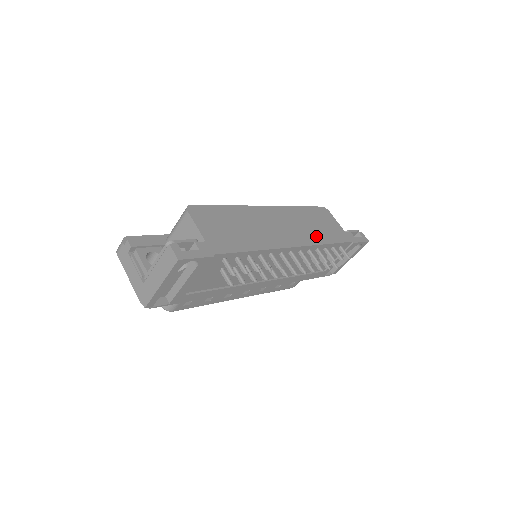
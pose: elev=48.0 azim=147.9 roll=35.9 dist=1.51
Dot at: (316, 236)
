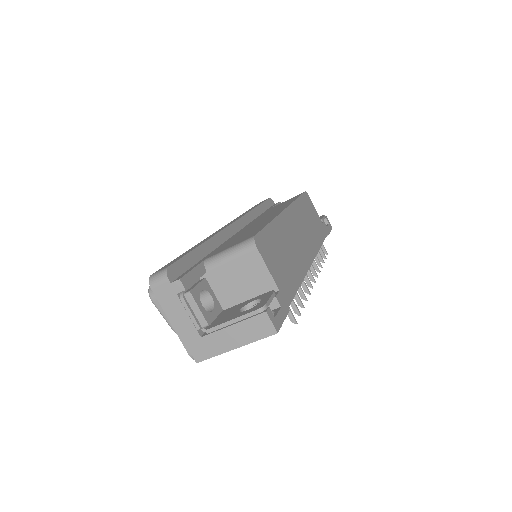
Dot at: (315, 238)
